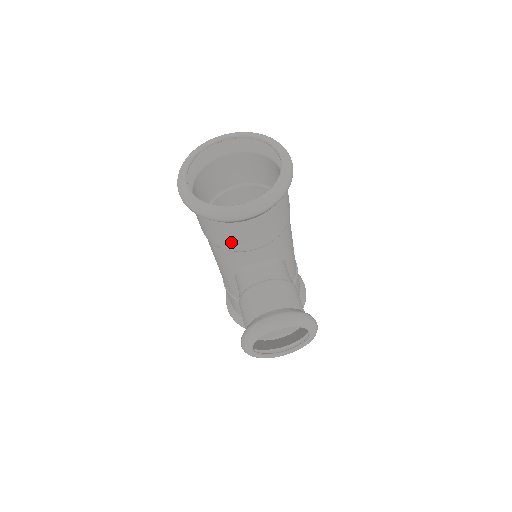
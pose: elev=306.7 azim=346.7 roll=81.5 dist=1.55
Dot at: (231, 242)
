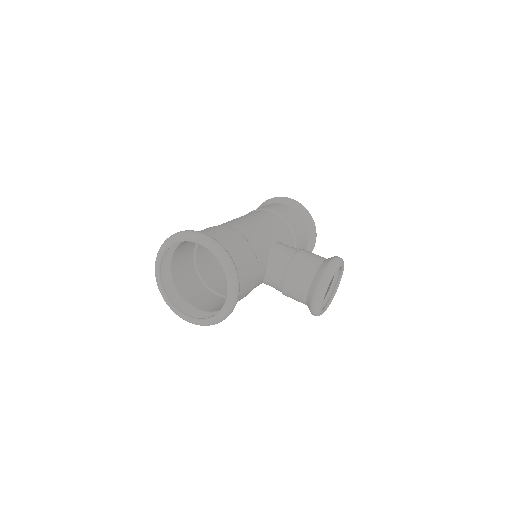
Dot at: occluded
